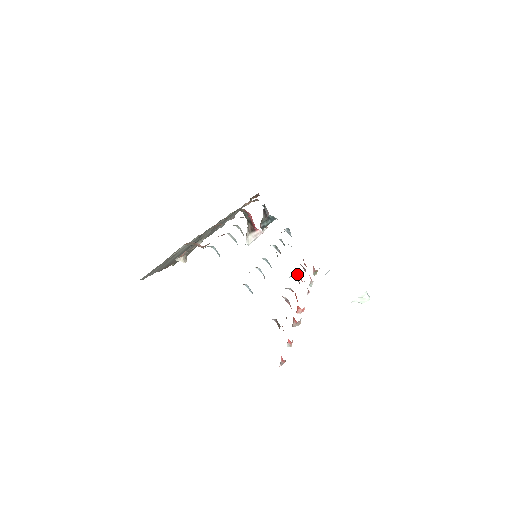
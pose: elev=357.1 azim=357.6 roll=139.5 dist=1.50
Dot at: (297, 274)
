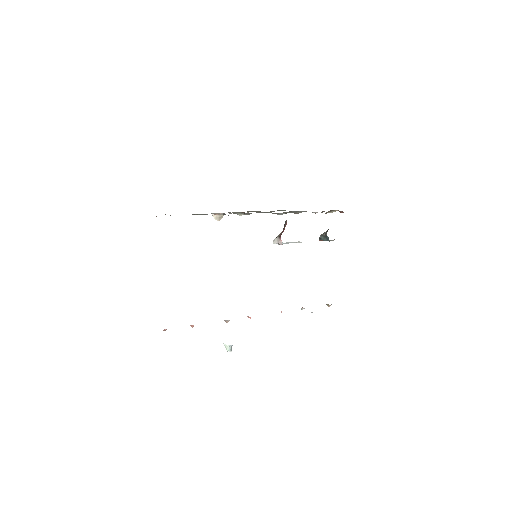
Dot at: occluded
